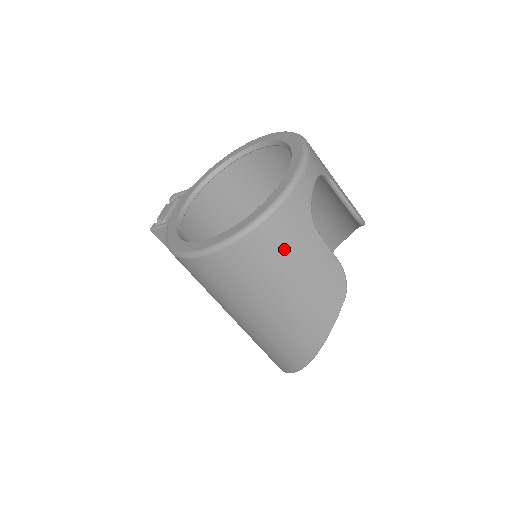
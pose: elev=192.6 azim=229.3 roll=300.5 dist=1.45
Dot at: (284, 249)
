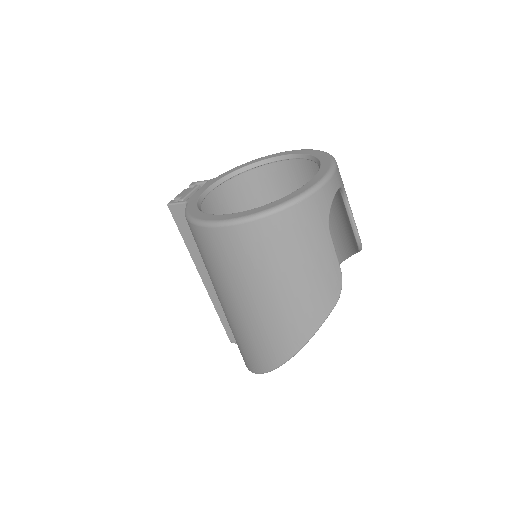
Dot at: (300, 238)
